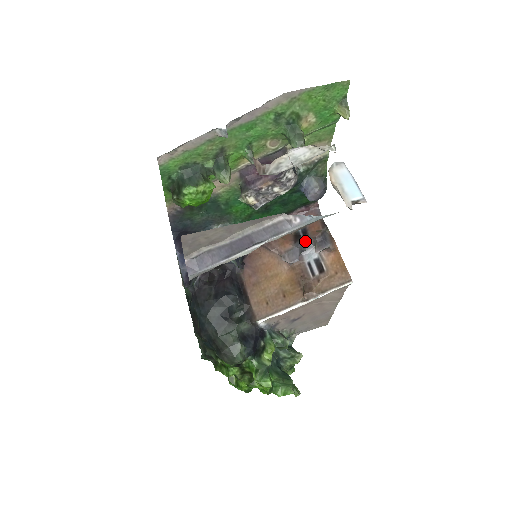
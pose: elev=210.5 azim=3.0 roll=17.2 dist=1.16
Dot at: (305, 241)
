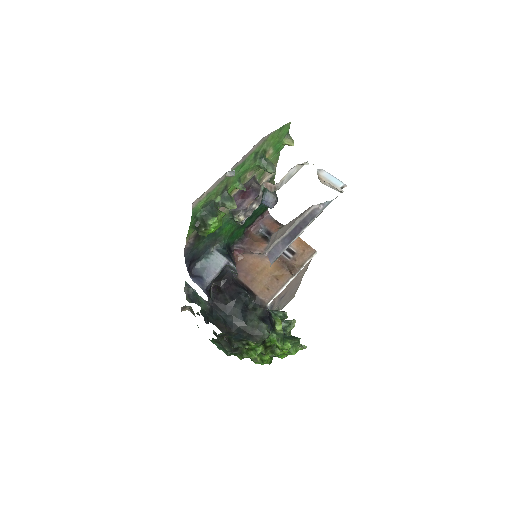
Dot at: occluded
